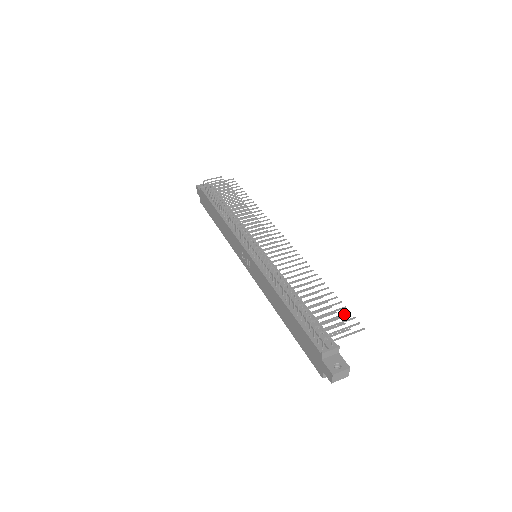
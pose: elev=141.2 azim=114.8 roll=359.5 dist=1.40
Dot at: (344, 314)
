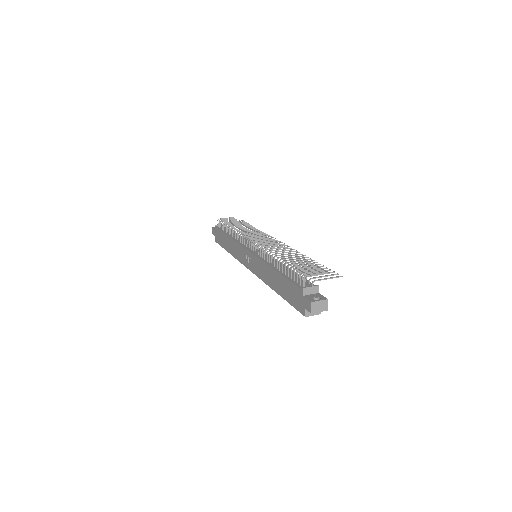
Dot at: (325, 270)
